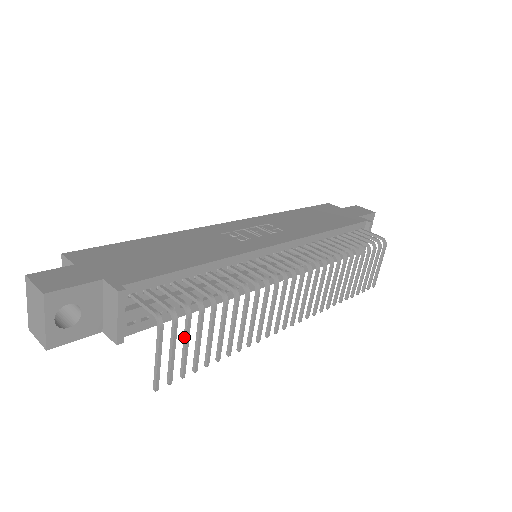
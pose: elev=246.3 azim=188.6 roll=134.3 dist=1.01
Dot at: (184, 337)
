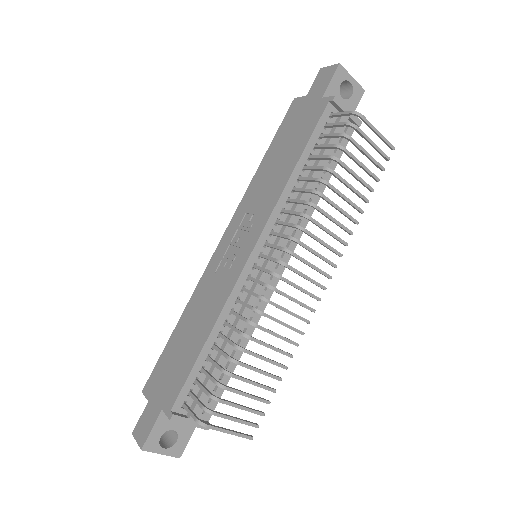
Dot at: (233, 406)
